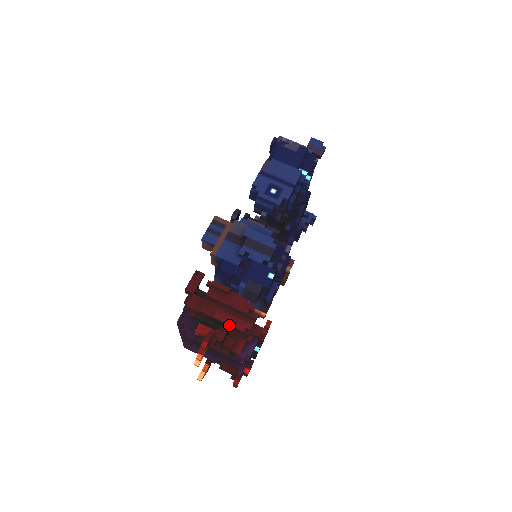
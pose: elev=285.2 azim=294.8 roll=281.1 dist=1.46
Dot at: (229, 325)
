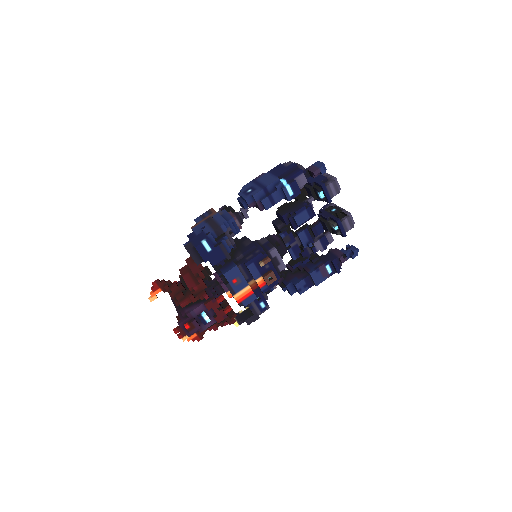
Dot at: (186, 284)
